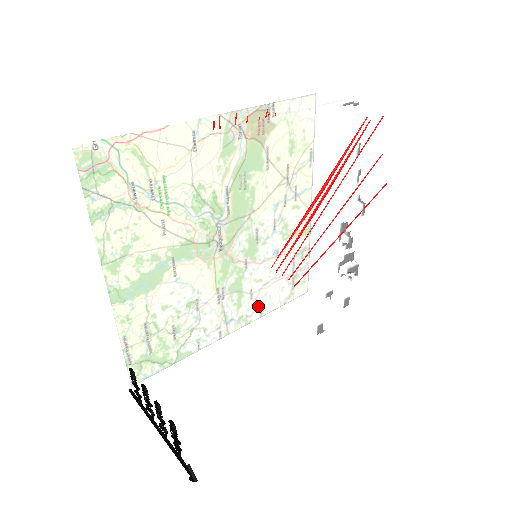
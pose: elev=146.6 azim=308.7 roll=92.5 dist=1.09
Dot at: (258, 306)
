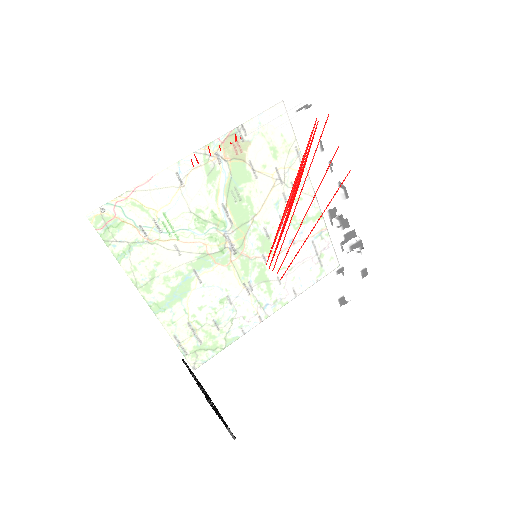
Dot at: (265, 297)
